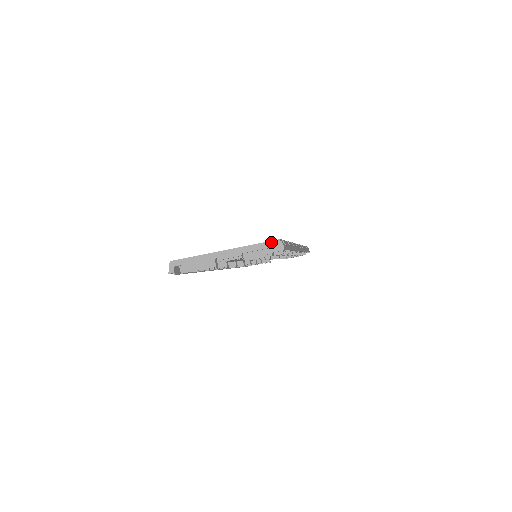
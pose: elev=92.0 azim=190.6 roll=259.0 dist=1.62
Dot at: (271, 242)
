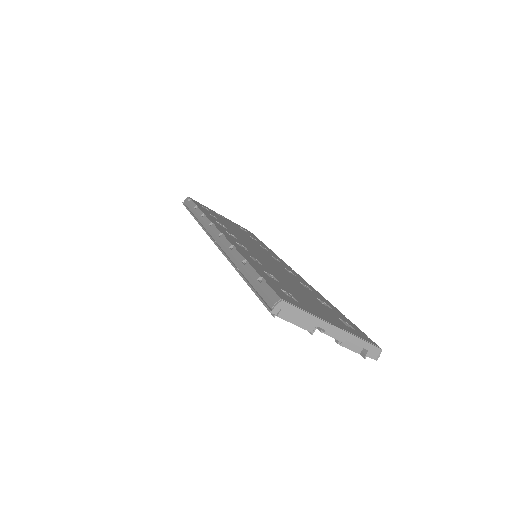
Dot at: (375, 347)
